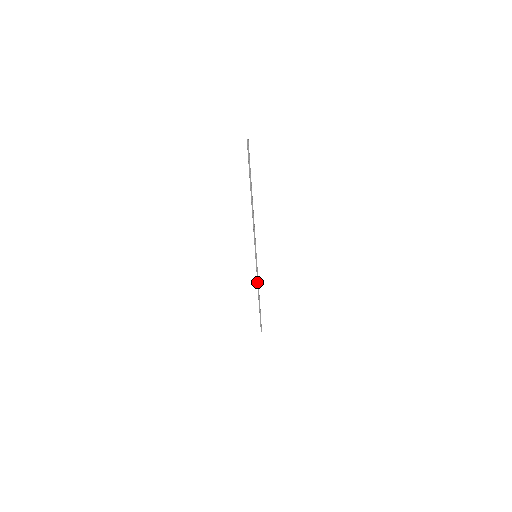
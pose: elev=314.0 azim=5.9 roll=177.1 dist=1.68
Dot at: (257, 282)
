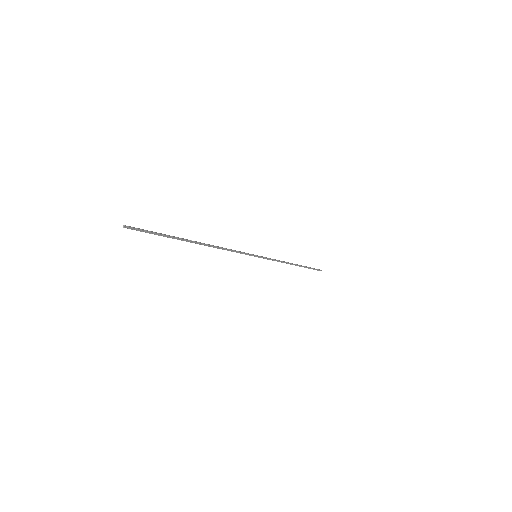
Dot at: (279, 261)
